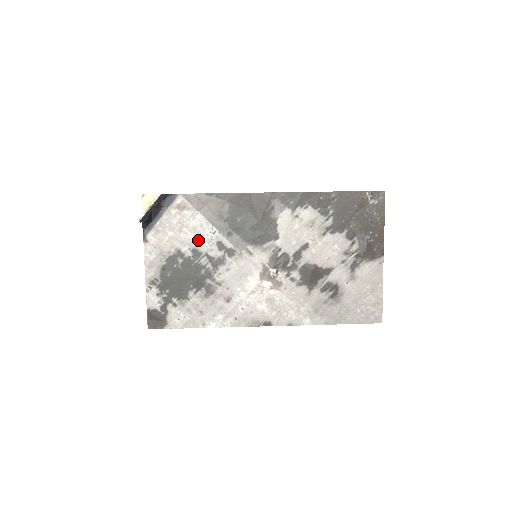
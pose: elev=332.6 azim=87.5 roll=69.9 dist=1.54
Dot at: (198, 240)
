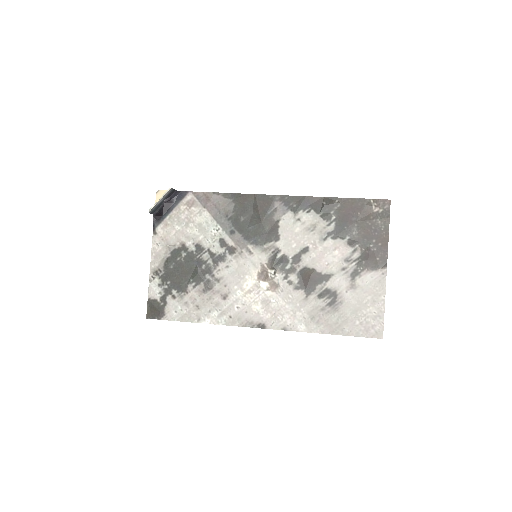
Dot at: (202, 236)
